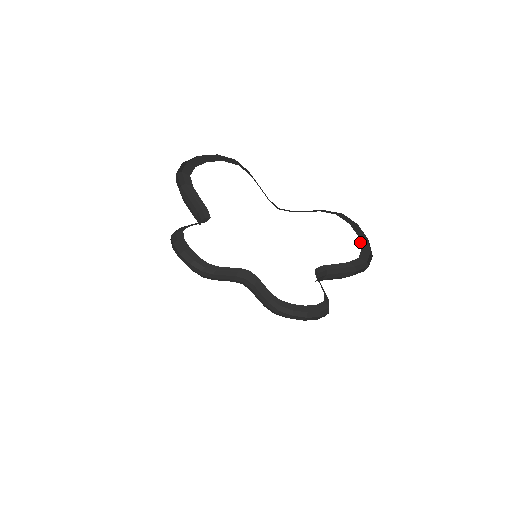
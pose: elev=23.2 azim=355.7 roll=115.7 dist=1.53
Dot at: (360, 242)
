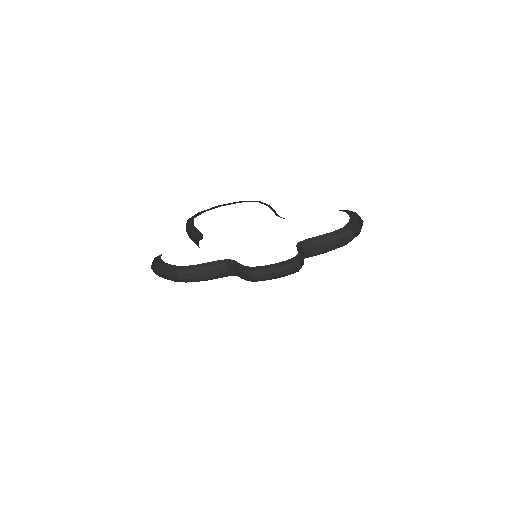
Dot at: (349, 220)
